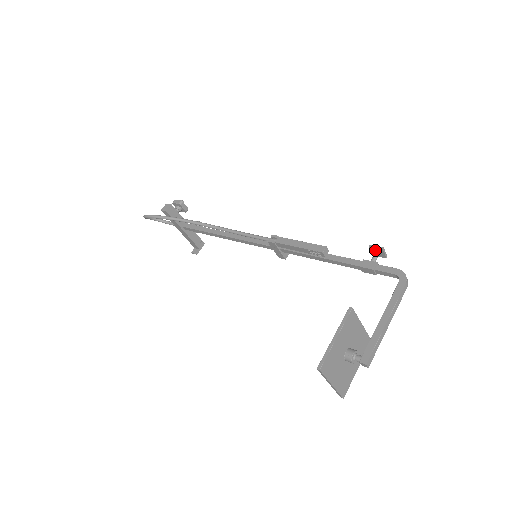
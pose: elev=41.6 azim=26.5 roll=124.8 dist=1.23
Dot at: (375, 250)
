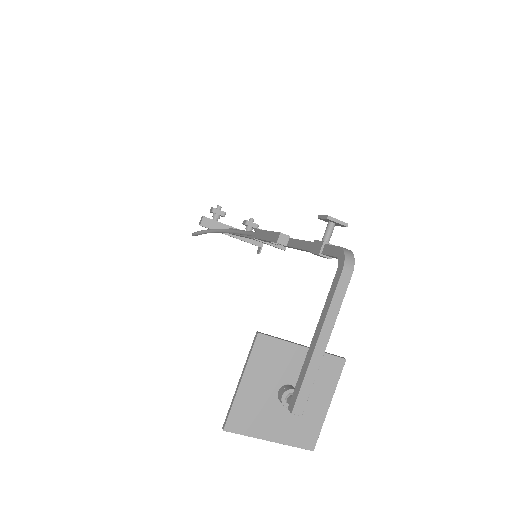
Dot at: (326, 221)
